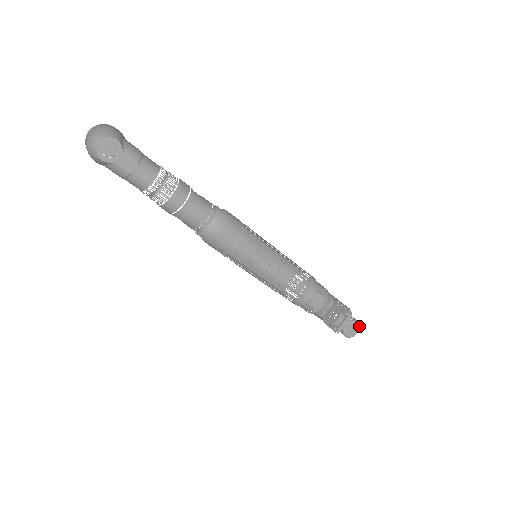
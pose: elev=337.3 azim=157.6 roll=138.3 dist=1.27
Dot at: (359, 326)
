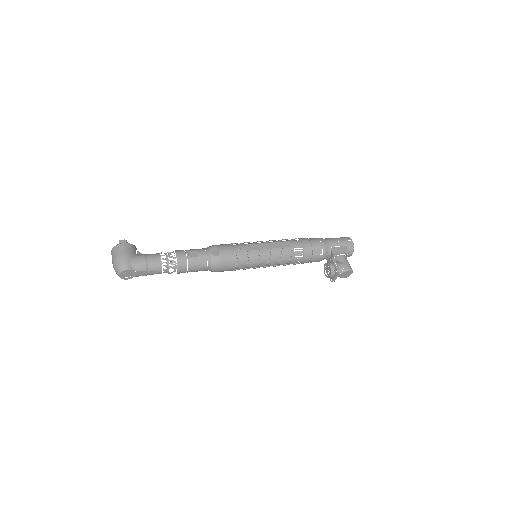
Dot at: (351, 271)
